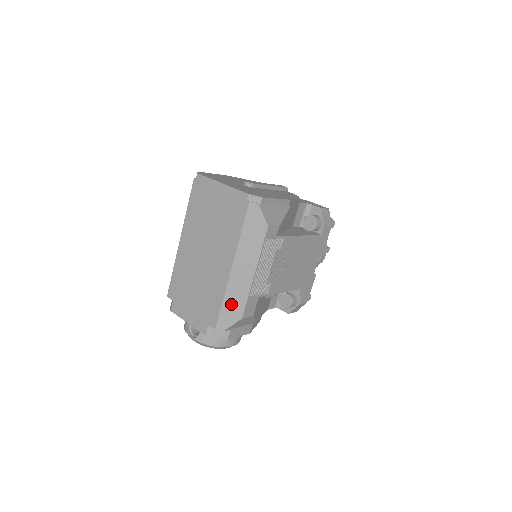
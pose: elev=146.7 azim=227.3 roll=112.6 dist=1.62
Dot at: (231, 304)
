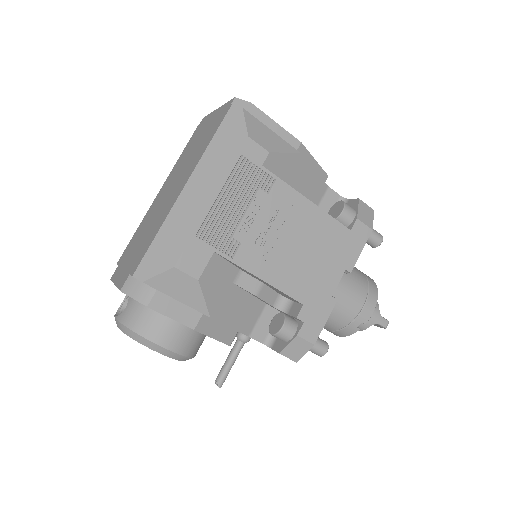
Dot at: (166, 240)
